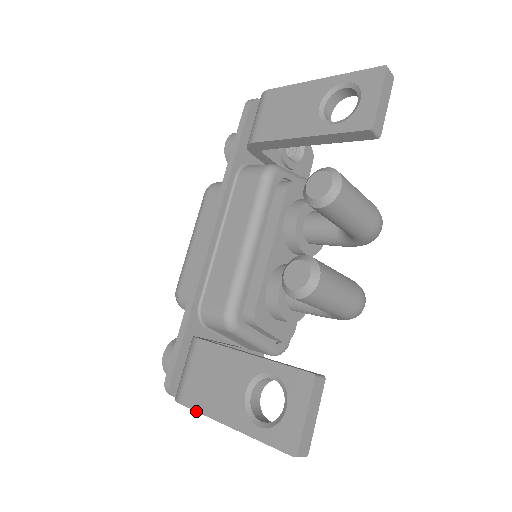
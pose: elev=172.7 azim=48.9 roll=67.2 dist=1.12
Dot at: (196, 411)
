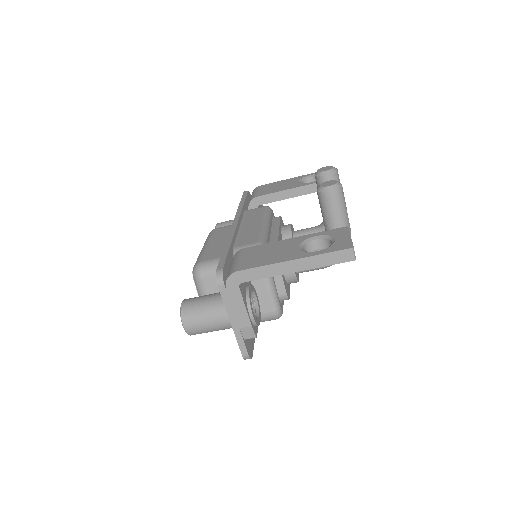
Dot at: (257, 267)
